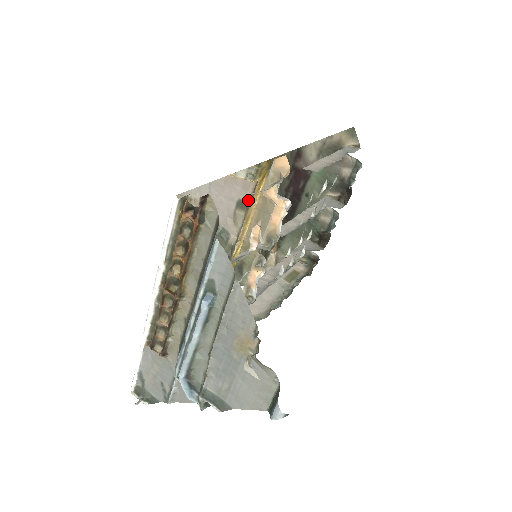
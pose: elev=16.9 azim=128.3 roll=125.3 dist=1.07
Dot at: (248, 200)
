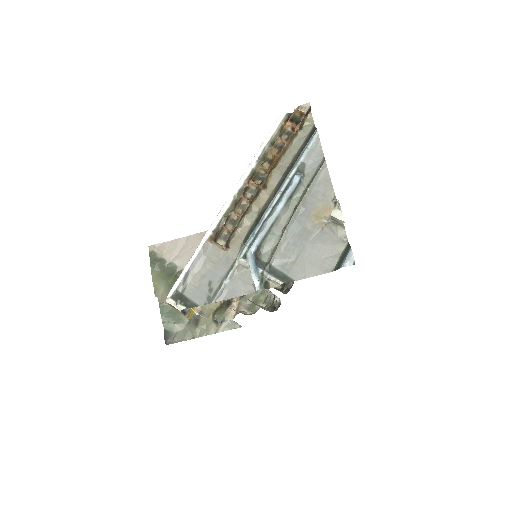
Dot at: occluded
